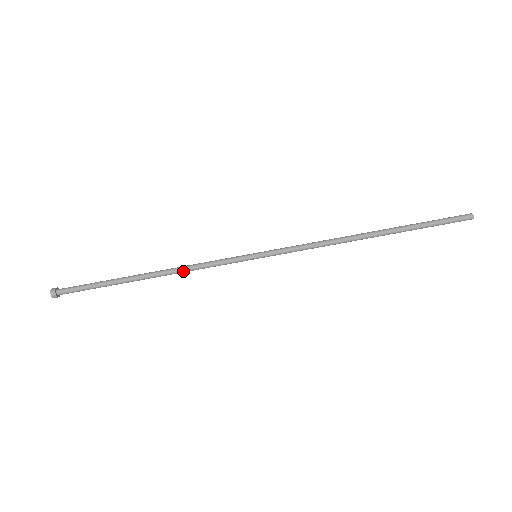
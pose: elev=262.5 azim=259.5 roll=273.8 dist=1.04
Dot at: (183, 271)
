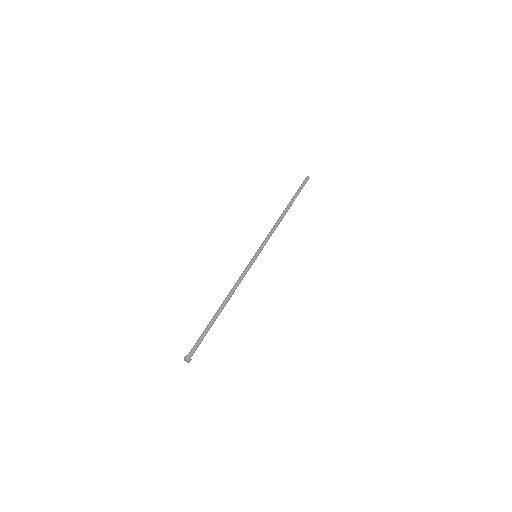
Dot at: (234, 288)
